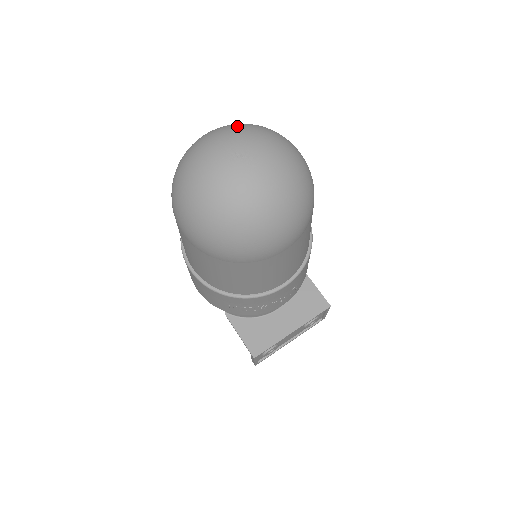
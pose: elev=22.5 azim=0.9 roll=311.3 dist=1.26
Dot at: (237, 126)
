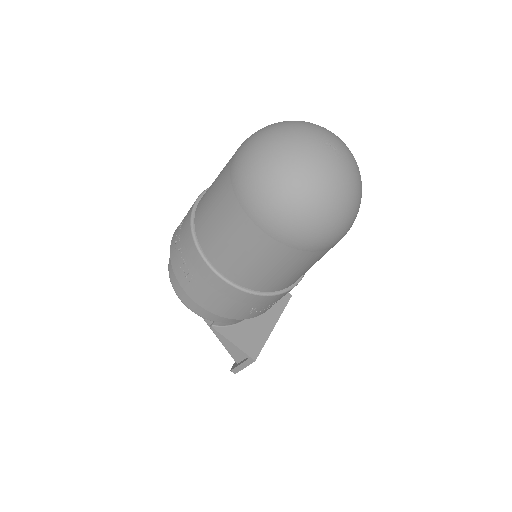
Dot at: (302, 122)
